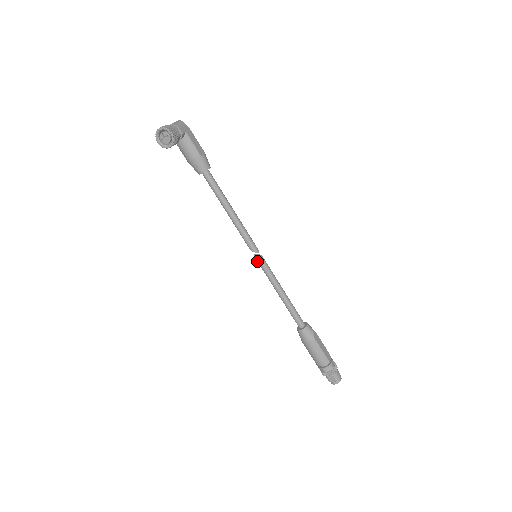
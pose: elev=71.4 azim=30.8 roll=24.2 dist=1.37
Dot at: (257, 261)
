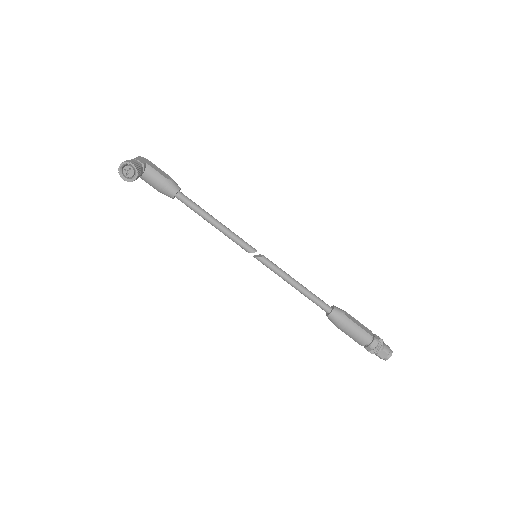
Dot at: occluded
